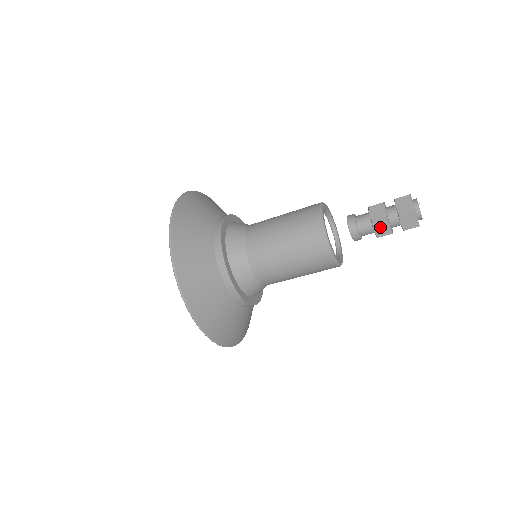
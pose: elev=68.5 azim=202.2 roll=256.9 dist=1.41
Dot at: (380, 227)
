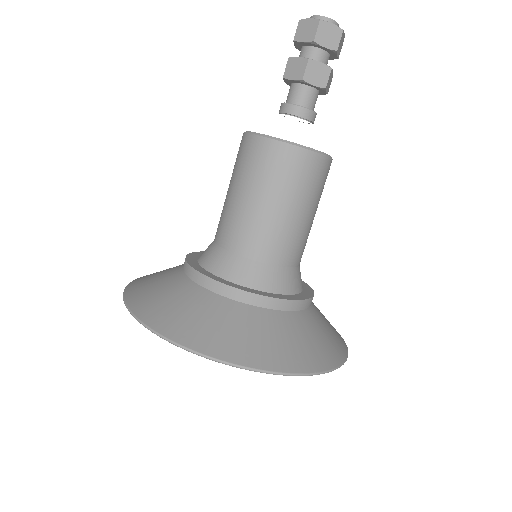
Dot at: (314, 75)
